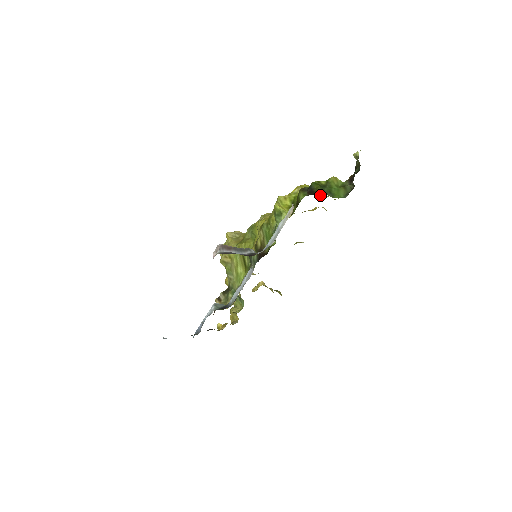
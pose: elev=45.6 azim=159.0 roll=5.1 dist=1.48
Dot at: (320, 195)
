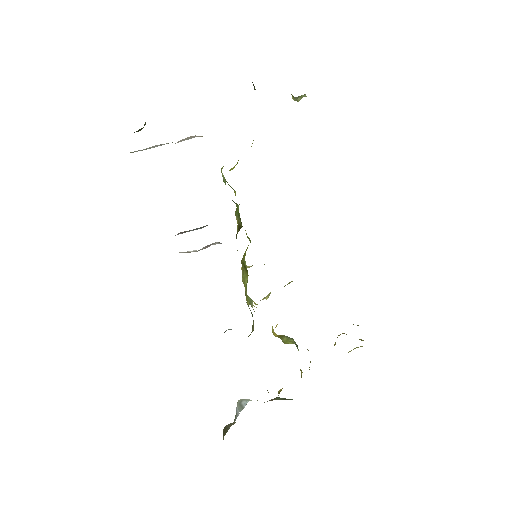
Dot at: occluded
